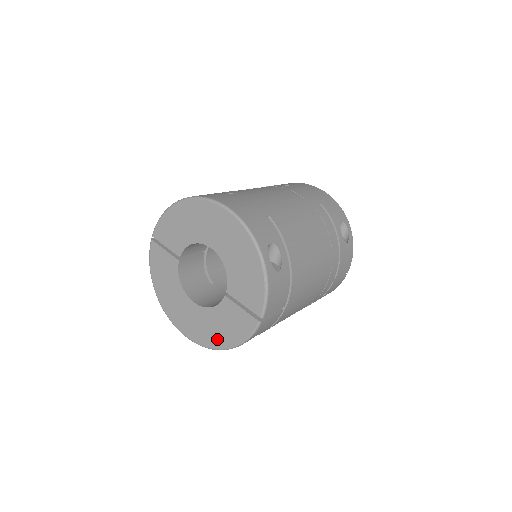
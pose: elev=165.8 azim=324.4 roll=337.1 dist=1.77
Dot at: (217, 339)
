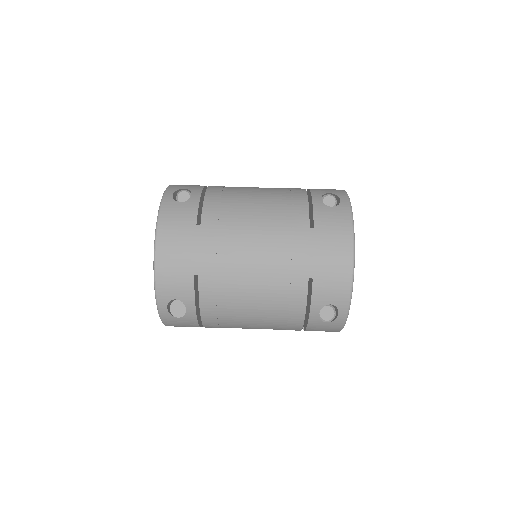
Dot at: occluded
